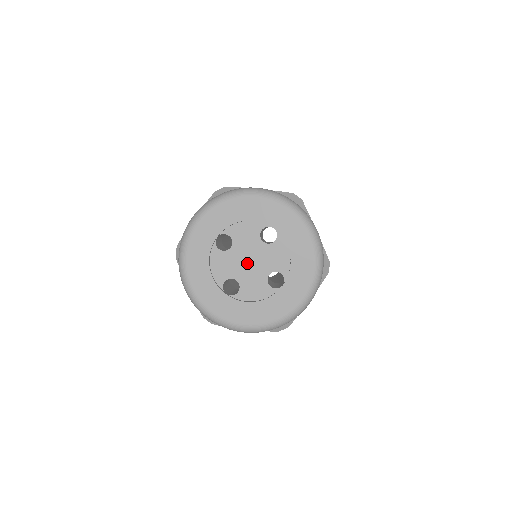
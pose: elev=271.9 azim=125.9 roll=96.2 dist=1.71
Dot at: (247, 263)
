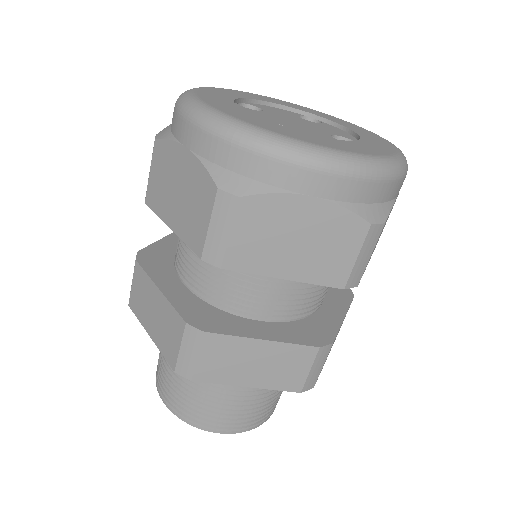
Dot at: (292, 122)
